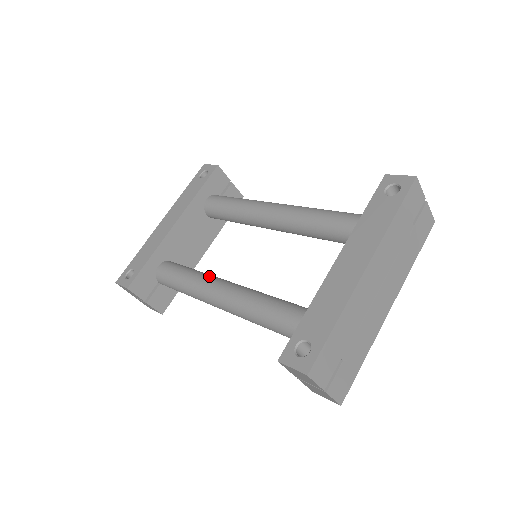
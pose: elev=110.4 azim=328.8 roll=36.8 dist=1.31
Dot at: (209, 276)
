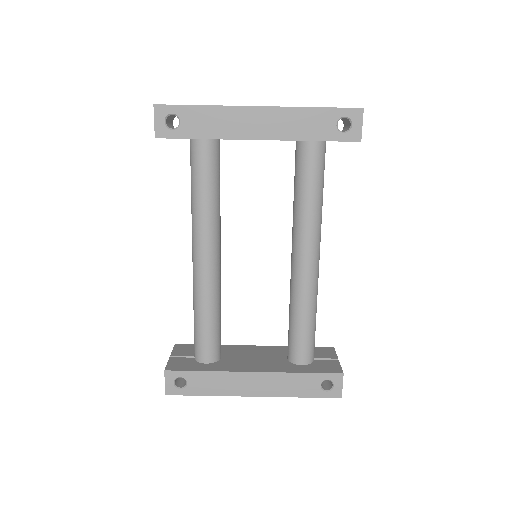
Dot at: (215, 228)
